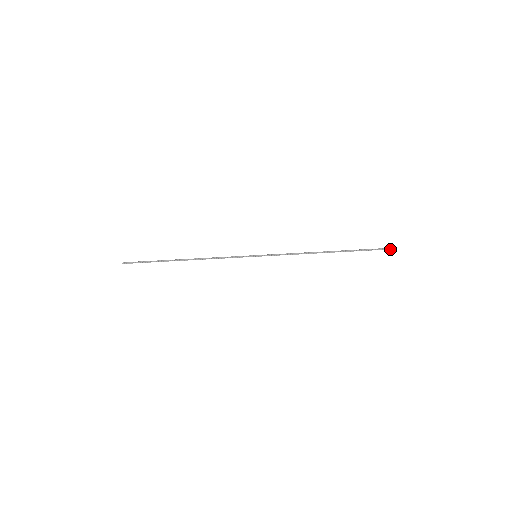
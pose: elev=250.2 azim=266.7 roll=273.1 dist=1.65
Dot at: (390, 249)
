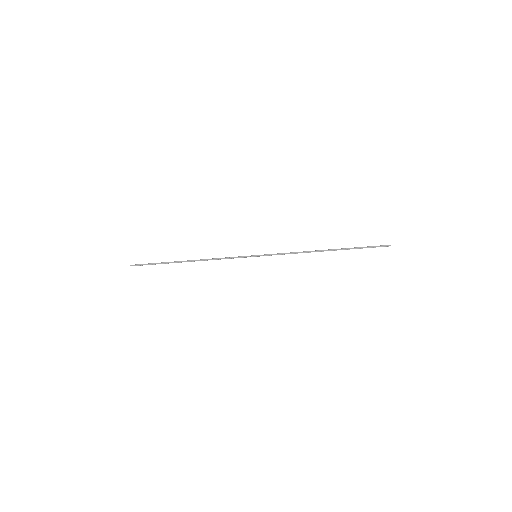
Dot at: occluded
